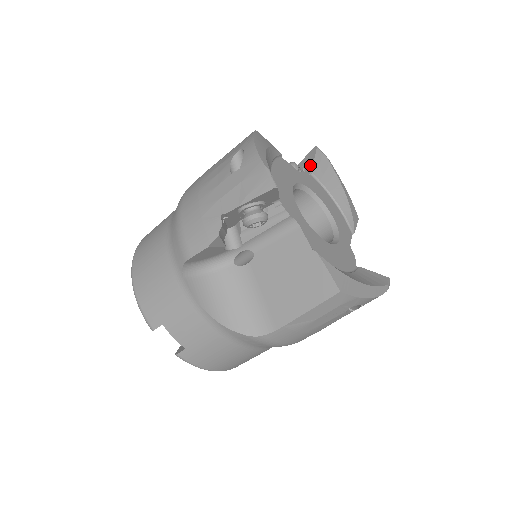
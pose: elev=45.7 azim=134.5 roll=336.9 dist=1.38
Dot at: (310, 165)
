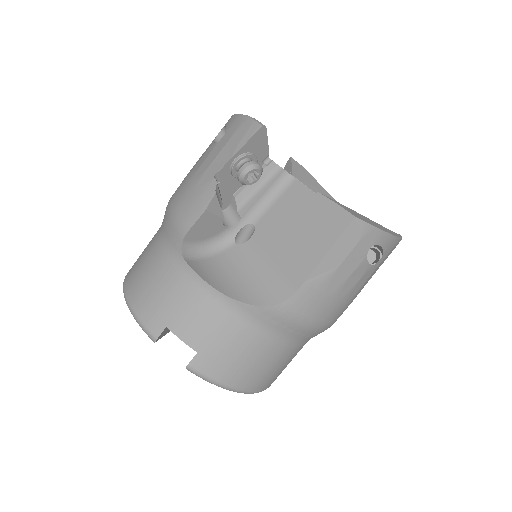
Dot at: (289, 172)
